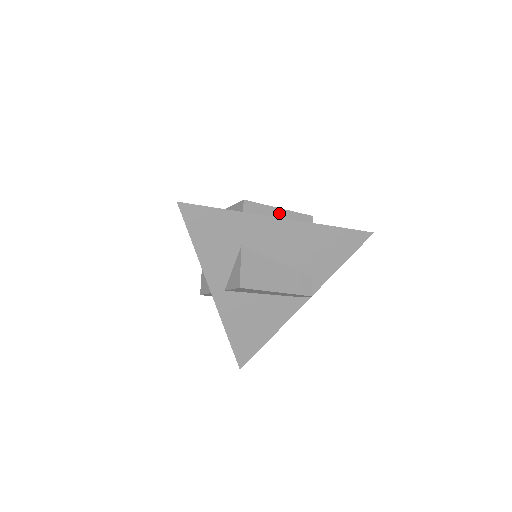
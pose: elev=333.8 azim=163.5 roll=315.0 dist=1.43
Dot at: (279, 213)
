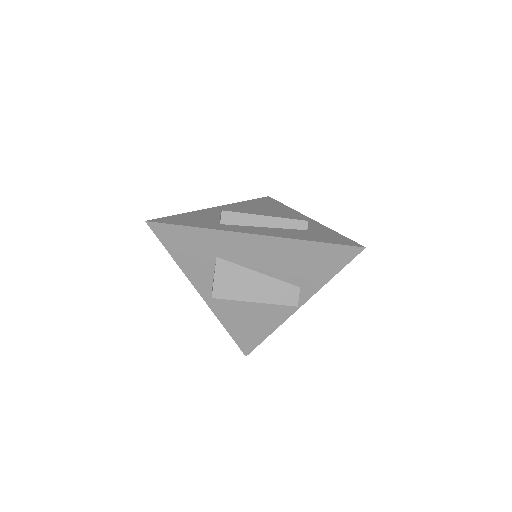
Dot at: (264, 221)
